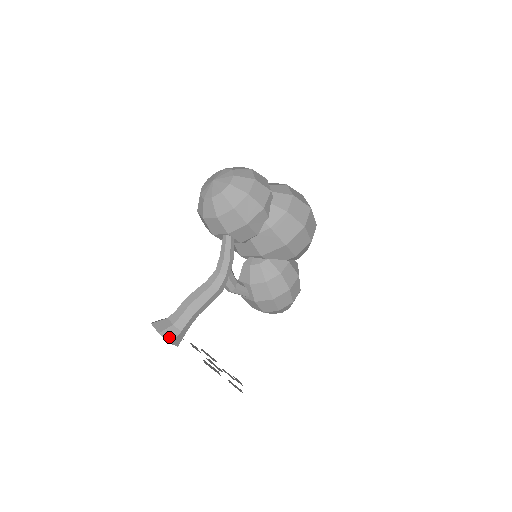
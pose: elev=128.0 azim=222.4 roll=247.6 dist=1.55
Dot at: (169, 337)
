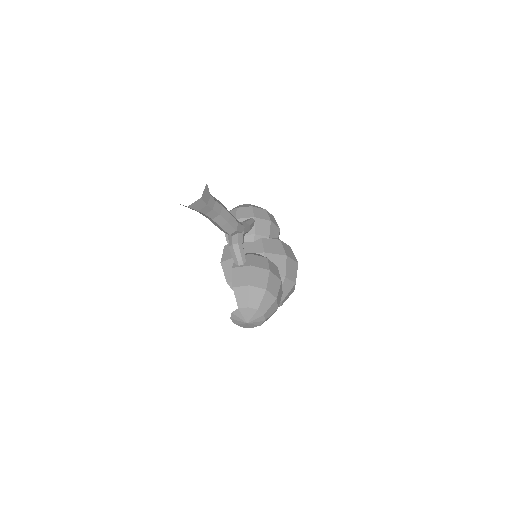
Dot at: occluded
